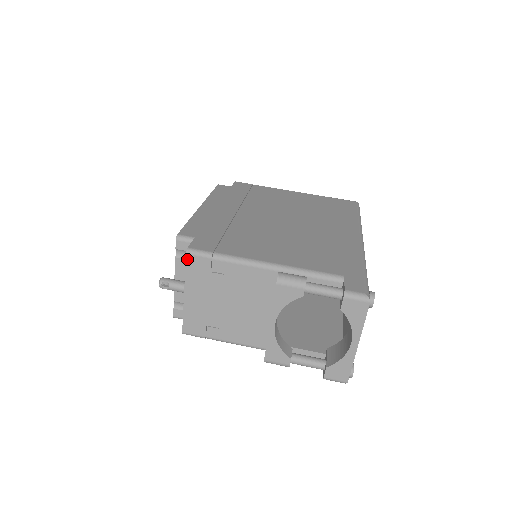
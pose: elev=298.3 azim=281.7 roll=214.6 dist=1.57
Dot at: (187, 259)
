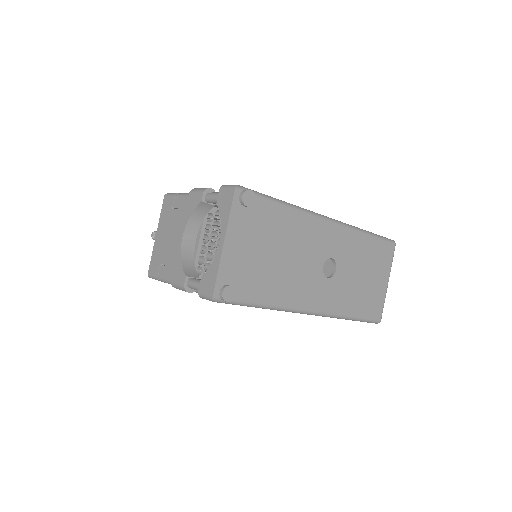
Dot at: (164, 201)
